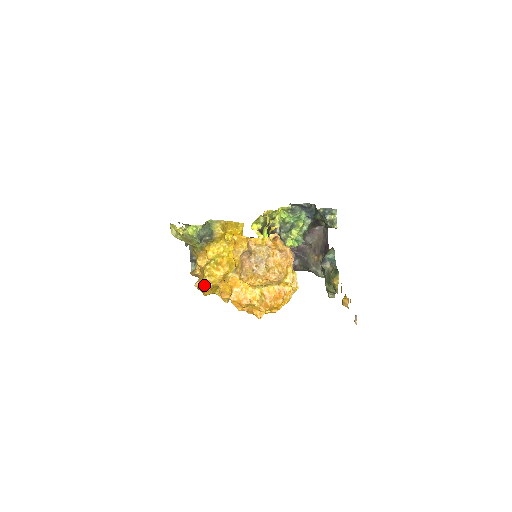
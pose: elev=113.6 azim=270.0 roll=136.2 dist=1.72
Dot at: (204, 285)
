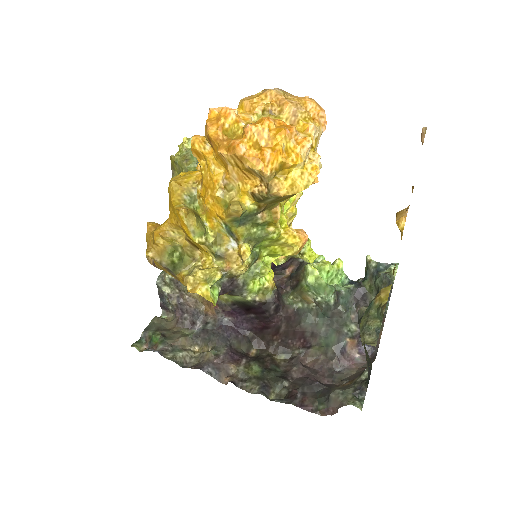
Dot at: (161, 224)
